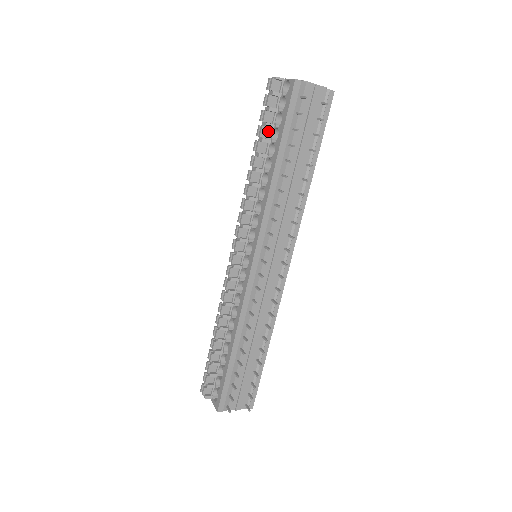
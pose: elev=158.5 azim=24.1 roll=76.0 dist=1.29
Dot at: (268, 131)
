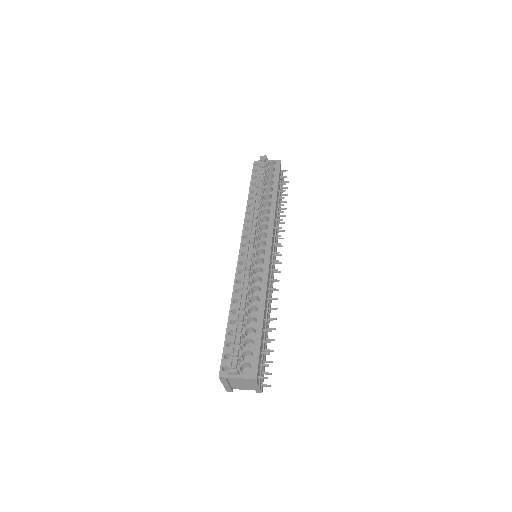
Dot at: (262, 181)
